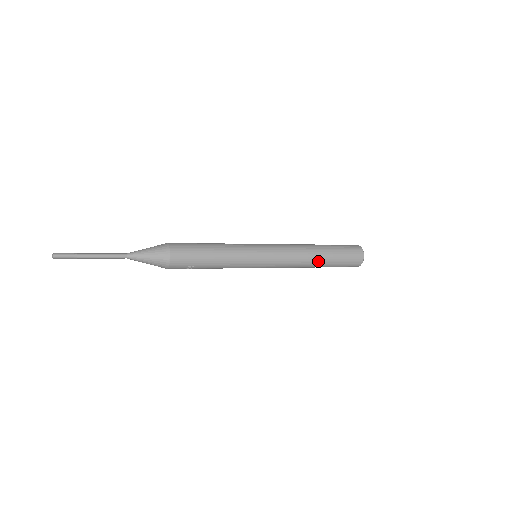
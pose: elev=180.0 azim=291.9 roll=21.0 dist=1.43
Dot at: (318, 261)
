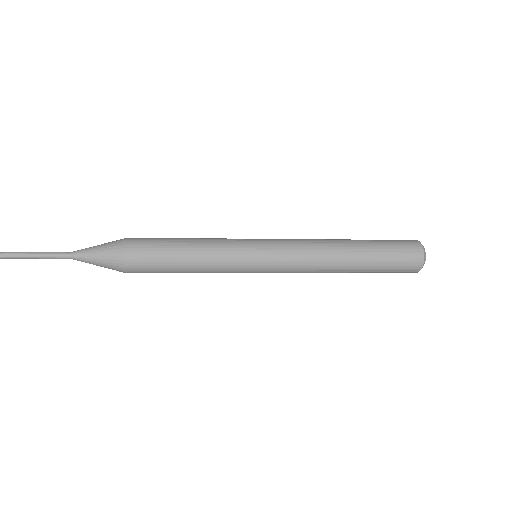
Dot at: (348, 269)
